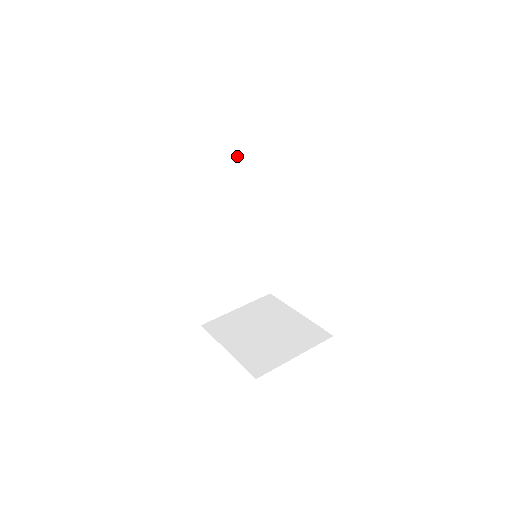
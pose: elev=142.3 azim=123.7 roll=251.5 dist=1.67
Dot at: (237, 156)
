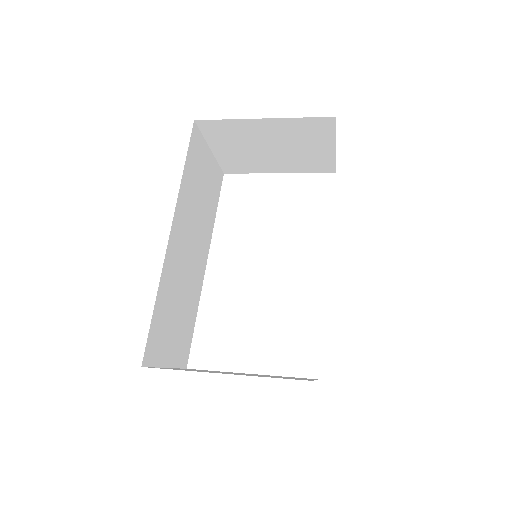
Dot at: (215, 170)
